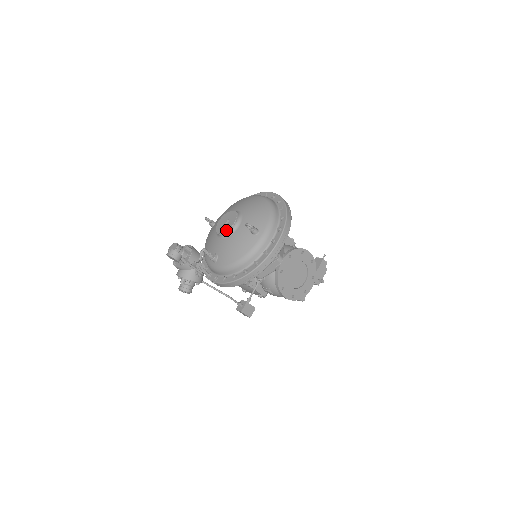
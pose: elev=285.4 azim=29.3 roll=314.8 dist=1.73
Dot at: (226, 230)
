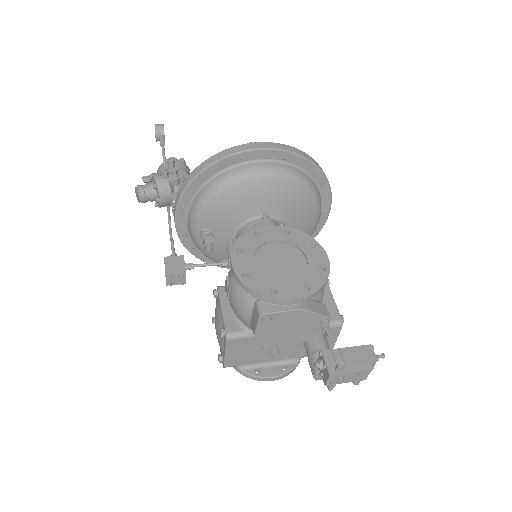
Dot at: occluded
